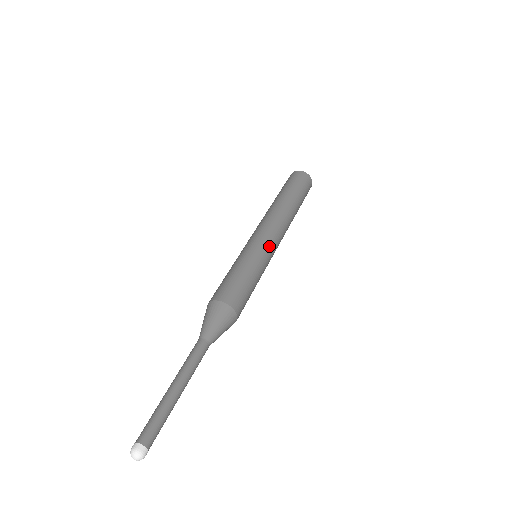
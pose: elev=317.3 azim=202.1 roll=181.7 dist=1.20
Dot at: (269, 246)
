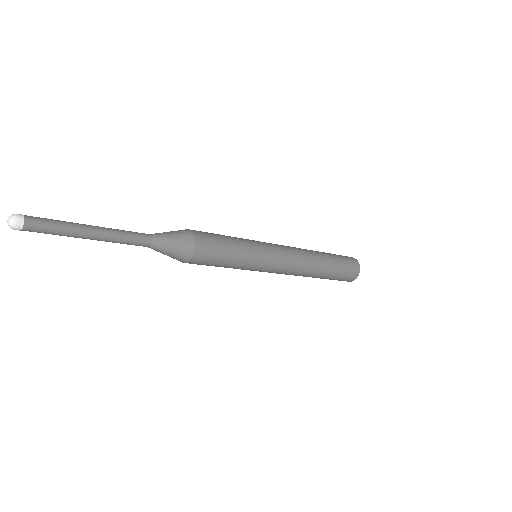
Dot at: occluded
